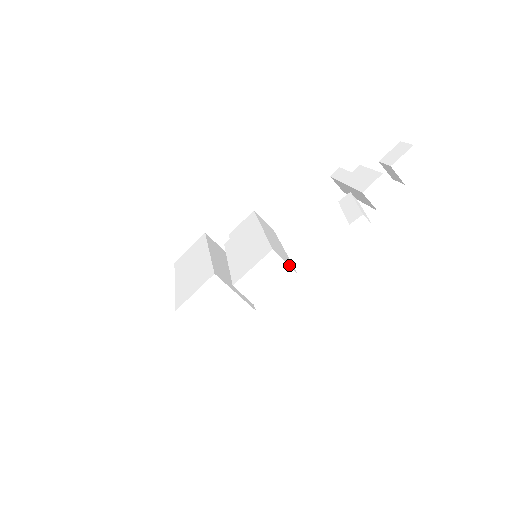
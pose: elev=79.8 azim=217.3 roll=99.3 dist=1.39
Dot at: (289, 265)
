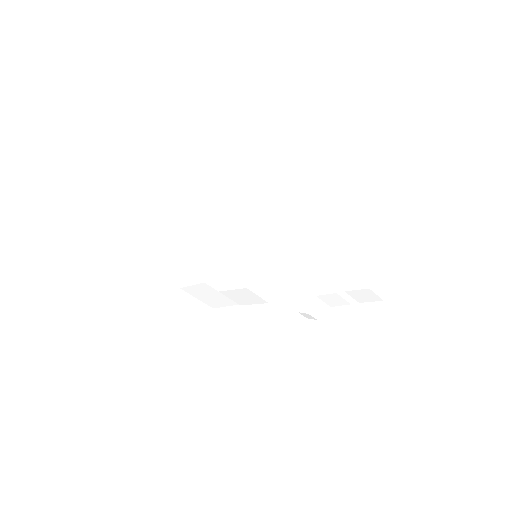
Dot at: (262, 296)
